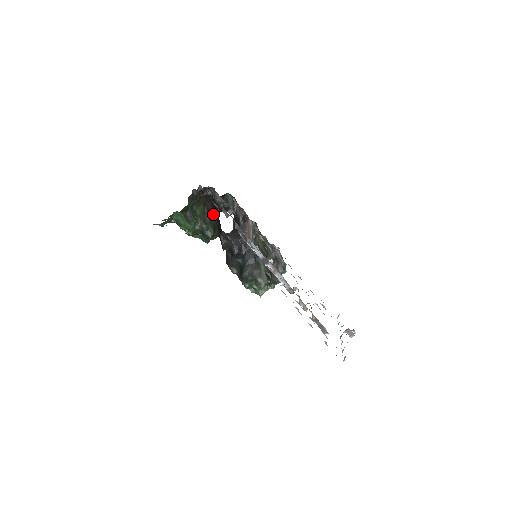
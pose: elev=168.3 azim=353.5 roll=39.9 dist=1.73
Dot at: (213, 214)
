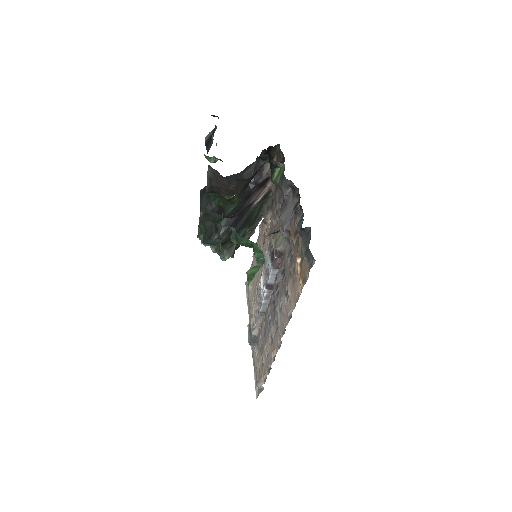
Dot at: occluded
